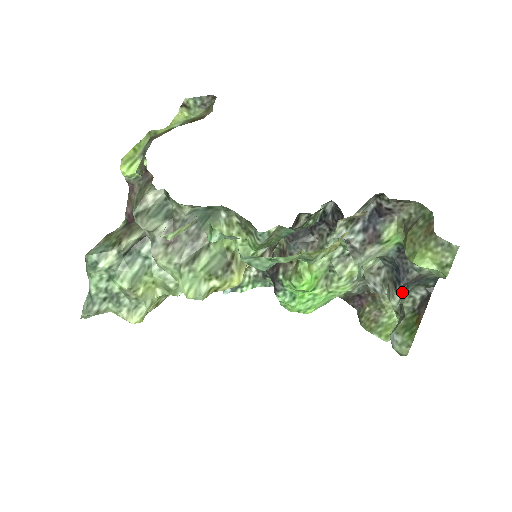
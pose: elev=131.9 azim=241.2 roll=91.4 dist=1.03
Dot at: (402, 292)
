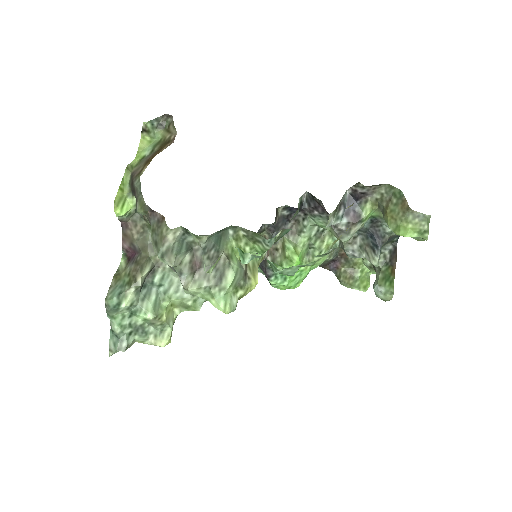
Dot at: (379, 253)
